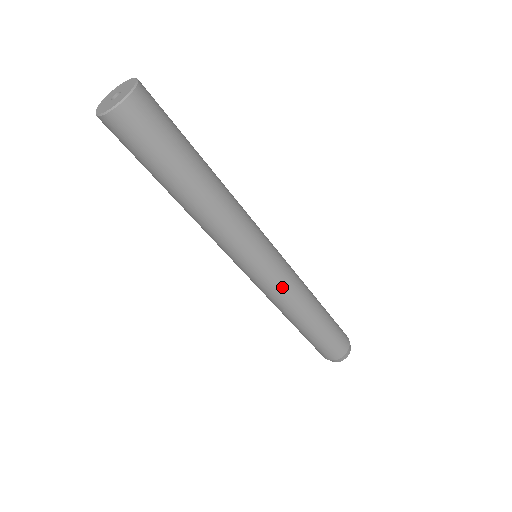
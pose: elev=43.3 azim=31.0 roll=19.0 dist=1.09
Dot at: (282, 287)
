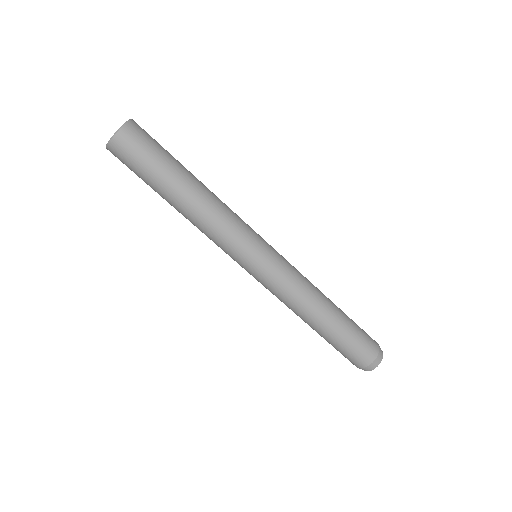
Dot at: (283, 281)
